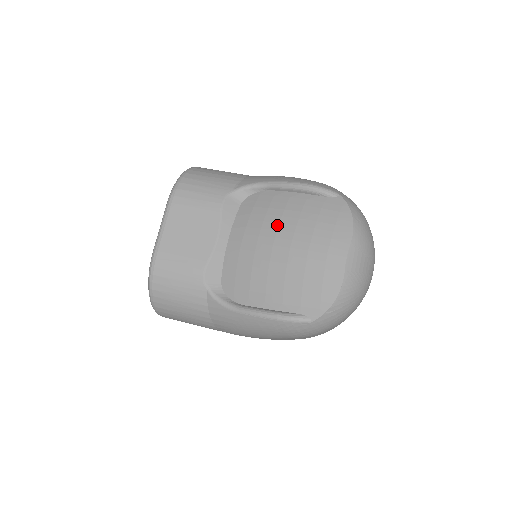
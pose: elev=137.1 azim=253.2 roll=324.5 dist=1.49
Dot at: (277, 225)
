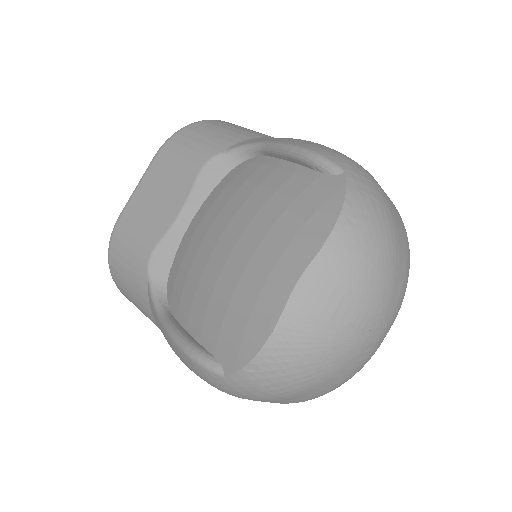
Dot at: (239, 207)
